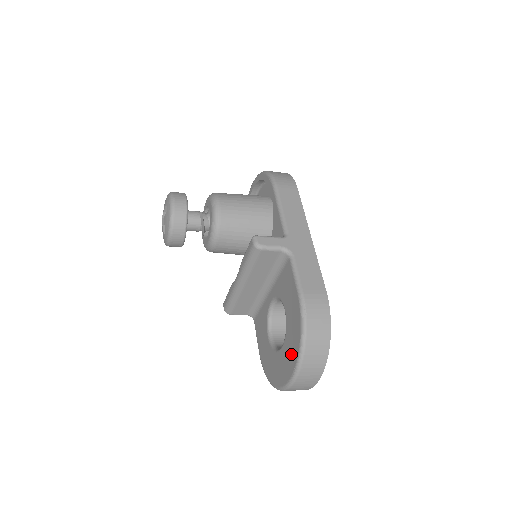
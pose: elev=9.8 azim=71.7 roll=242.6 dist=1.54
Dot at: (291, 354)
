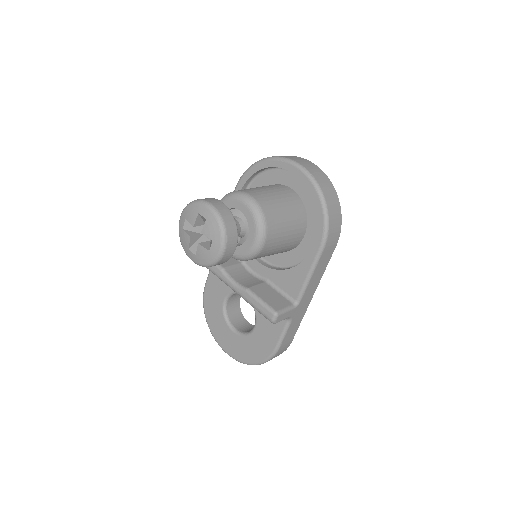
Dot at: (241, 352)
